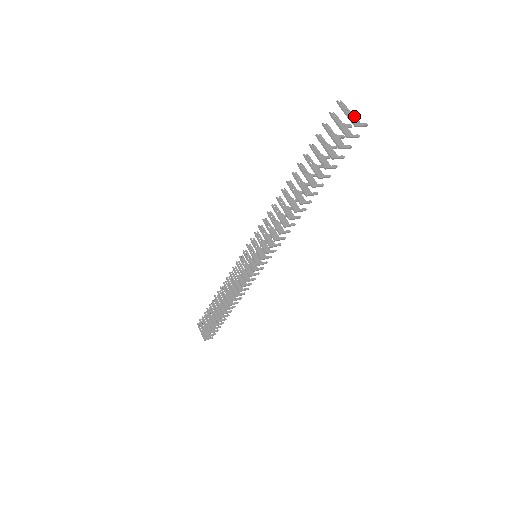
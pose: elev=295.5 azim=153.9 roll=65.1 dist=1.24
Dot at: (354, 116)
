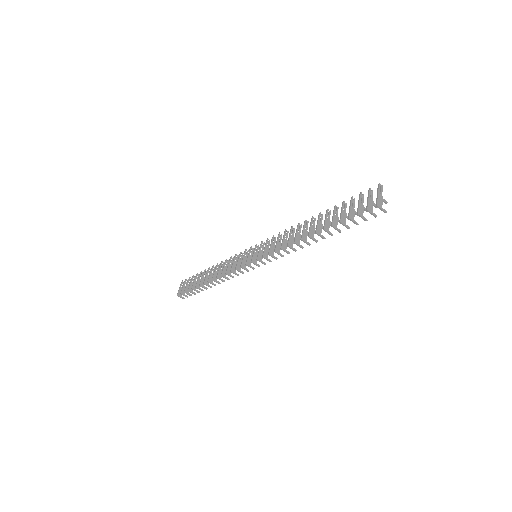
Dot at: (382, 200)
